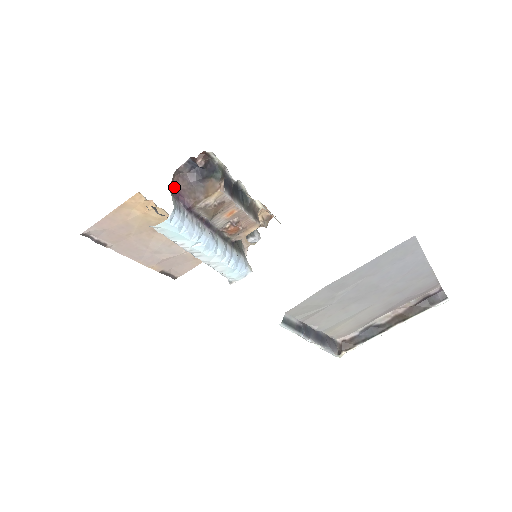
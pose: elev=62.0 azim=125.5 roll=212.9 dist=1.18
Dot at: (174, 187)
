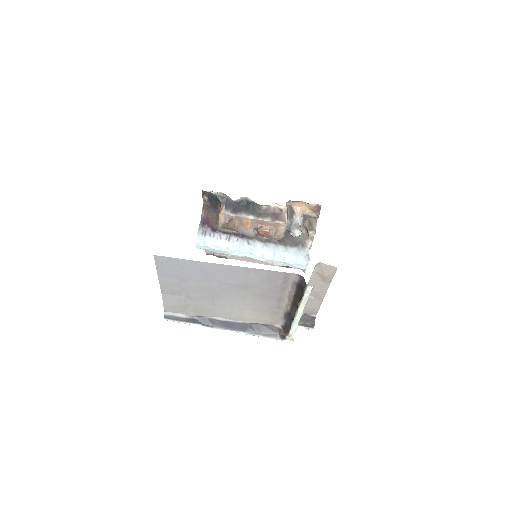
Dot at: (205, 218)
